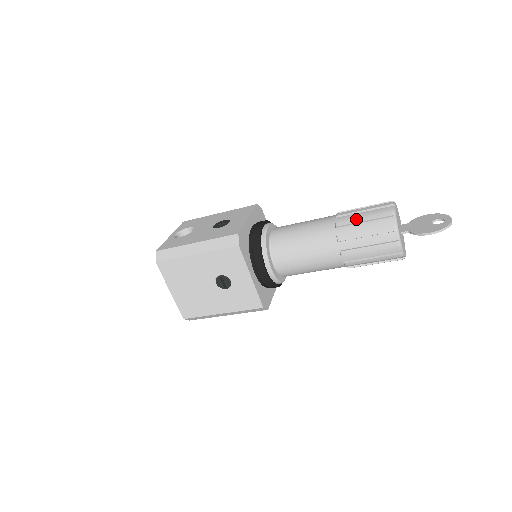
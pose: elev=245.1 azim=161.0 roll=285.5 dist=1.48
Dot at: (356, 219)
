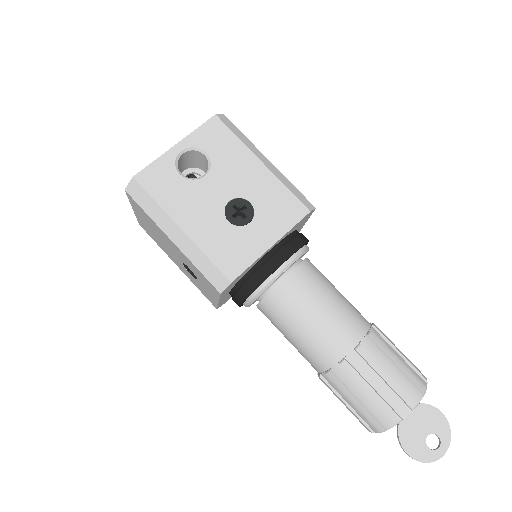
Dot at: (364, 383)
